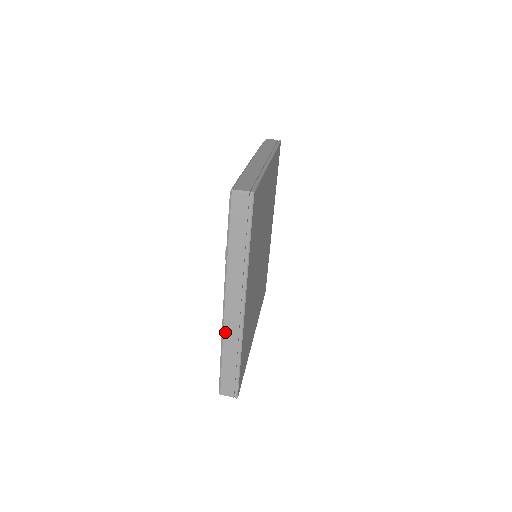
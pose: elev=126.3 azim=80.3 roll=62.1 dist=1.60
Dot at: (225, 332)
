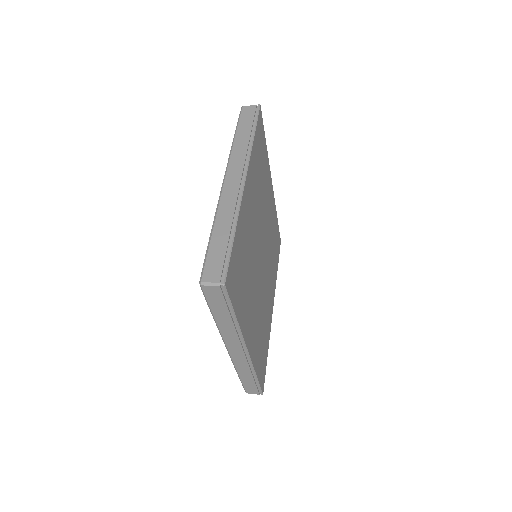
Dot at: (221, 204)
